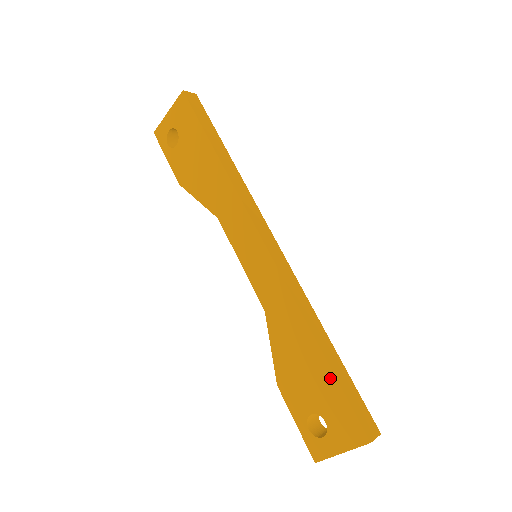
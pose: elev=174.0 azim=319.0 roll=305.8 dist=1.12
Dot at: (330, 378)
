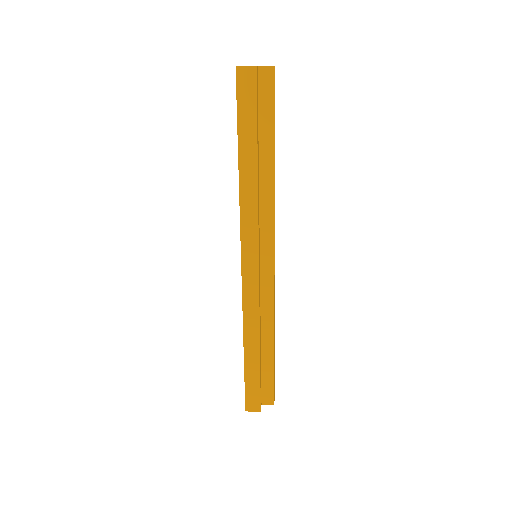
Dot at: (244, 368)
